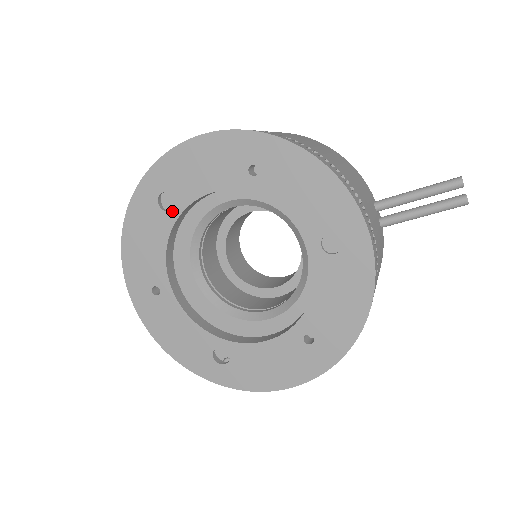
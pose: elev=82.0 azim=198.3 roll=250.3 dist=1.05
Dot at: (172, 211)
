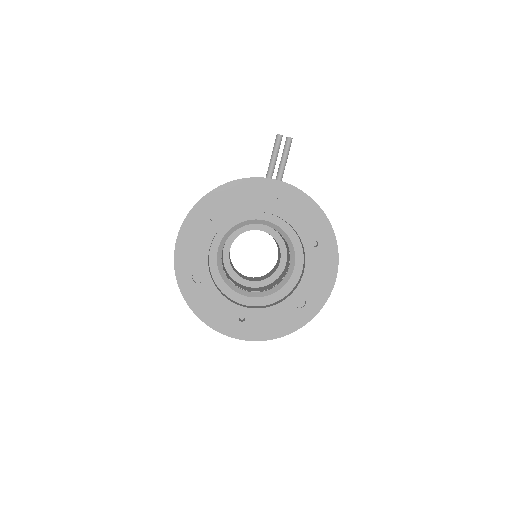
Dot at: (205, 277)
